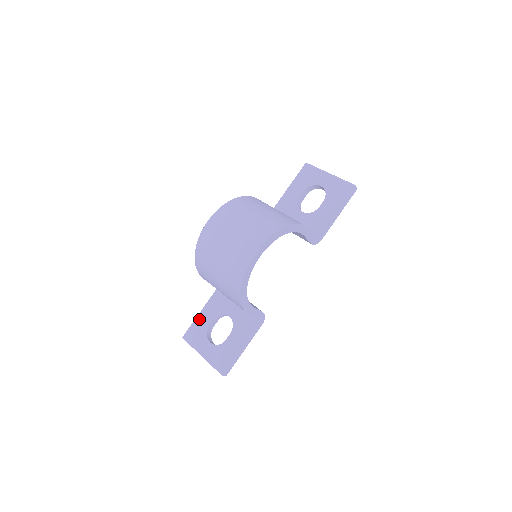
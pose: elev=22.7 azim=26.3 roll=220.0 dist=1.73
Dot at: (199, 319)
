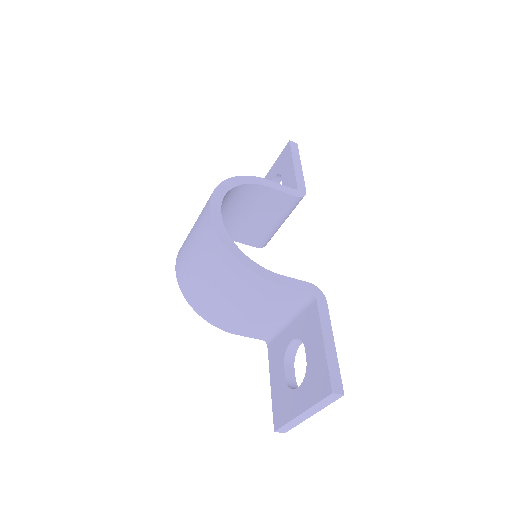
Dot at: (273, 389)
